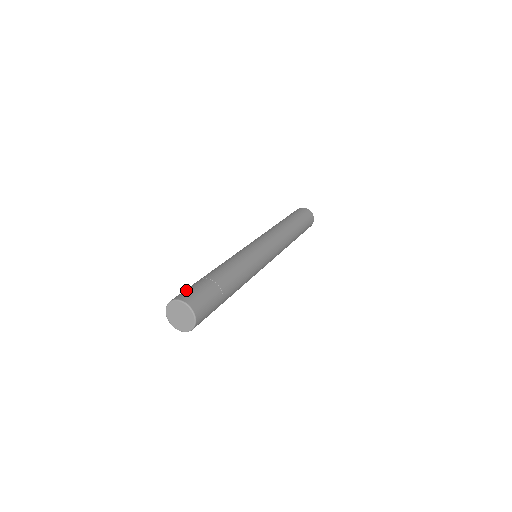
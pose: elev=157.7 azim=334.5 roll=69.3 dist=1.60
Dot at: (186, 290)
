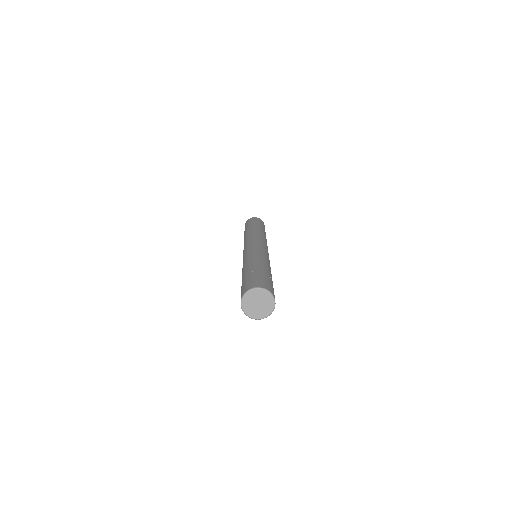
Dot at: (251, 281)
